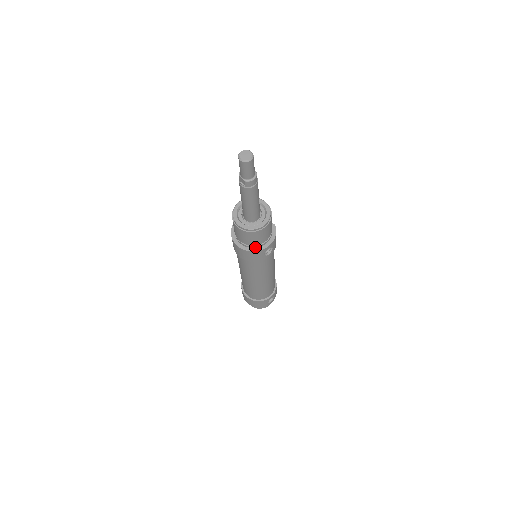
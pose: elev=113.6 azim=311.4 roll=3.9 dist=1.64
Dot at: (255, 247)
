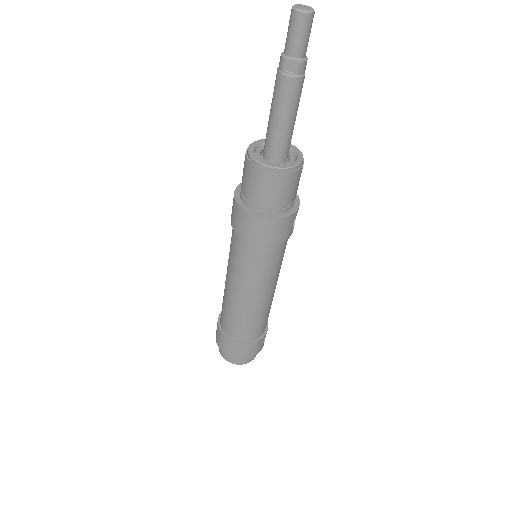
Dot at: (285, 211)
